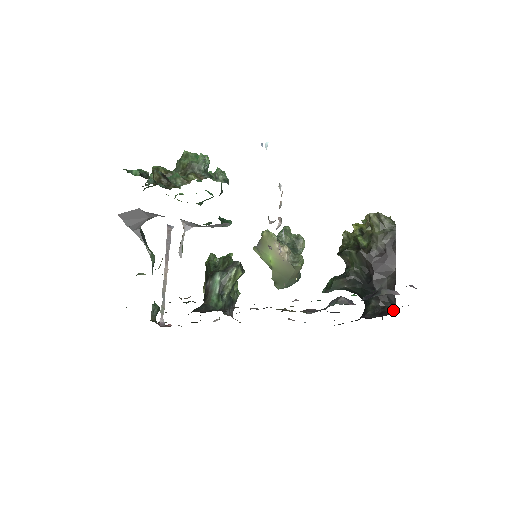
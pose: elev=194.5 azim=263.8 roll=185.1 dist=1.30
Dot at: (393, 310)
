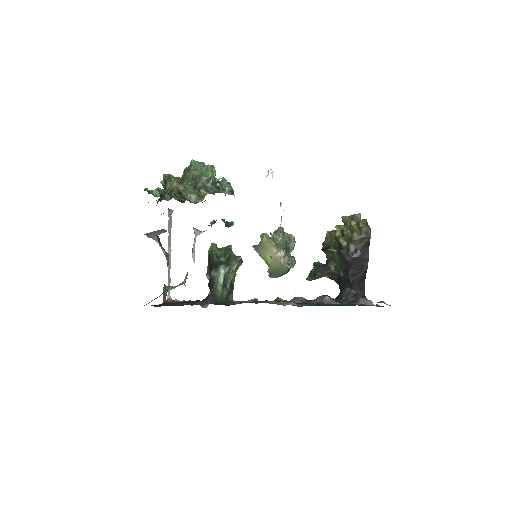
Dot at: occluded
